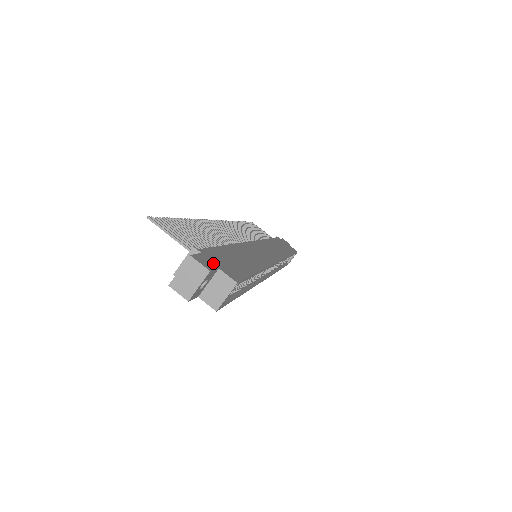
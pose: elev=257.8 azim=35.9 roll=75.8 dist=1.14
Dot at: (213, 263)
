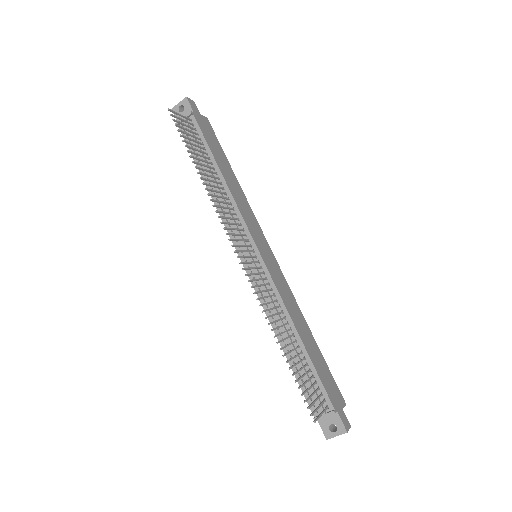
Dot at: (341, 410)
